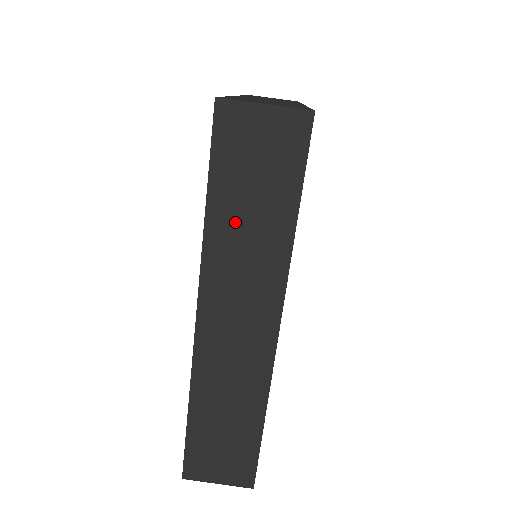
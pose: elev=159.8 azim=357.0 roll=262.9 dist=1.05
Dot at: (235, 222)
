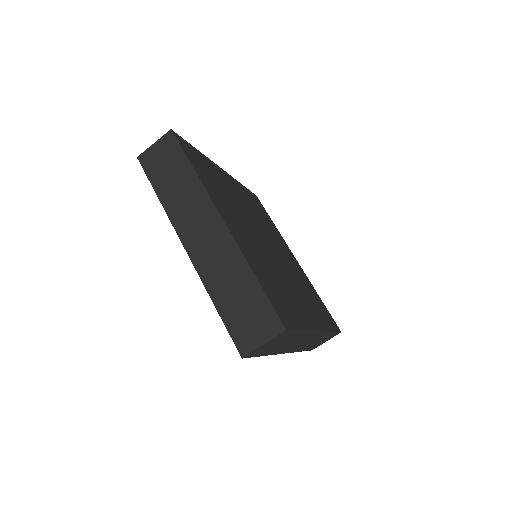
Dot at: (279, 347)
